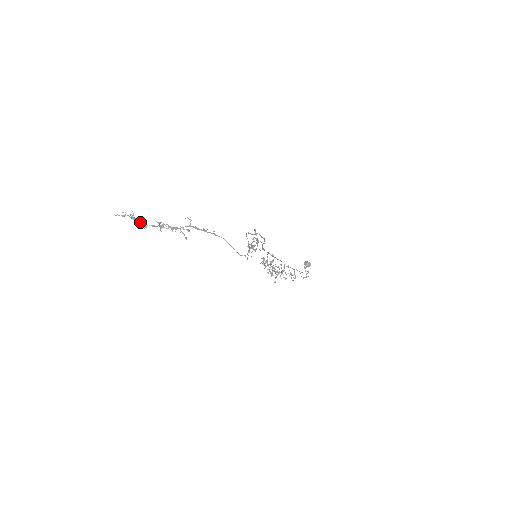
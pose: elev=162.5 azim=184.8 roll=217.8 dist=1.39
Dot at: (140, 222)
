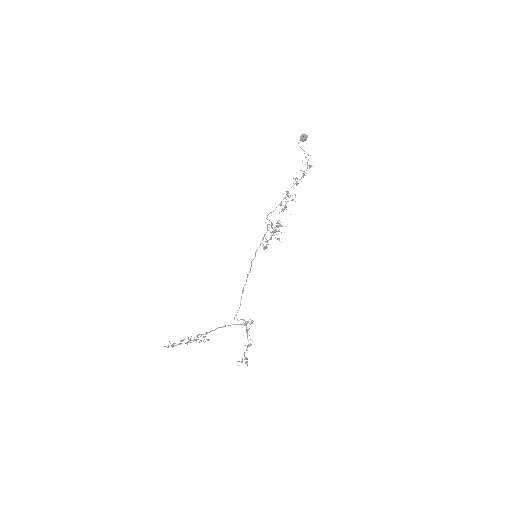
Dot at: occluded
